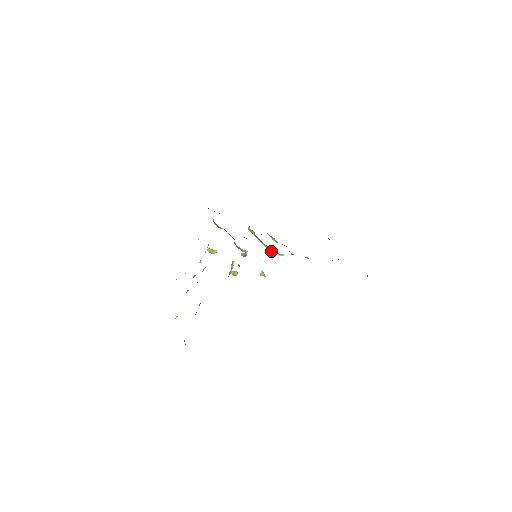
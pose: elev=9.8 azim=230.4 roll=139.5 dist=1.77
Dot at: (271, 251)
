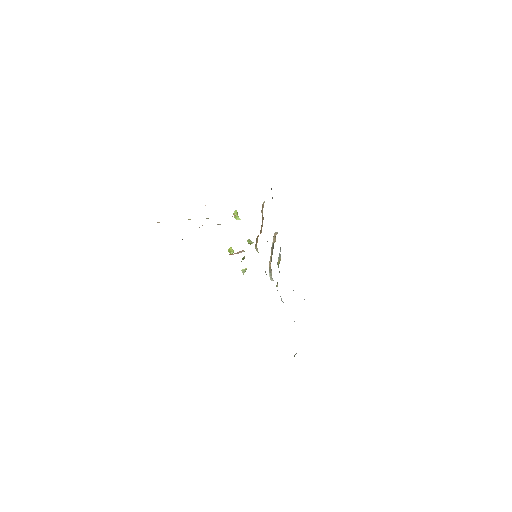
Dot at: (269, 268)
